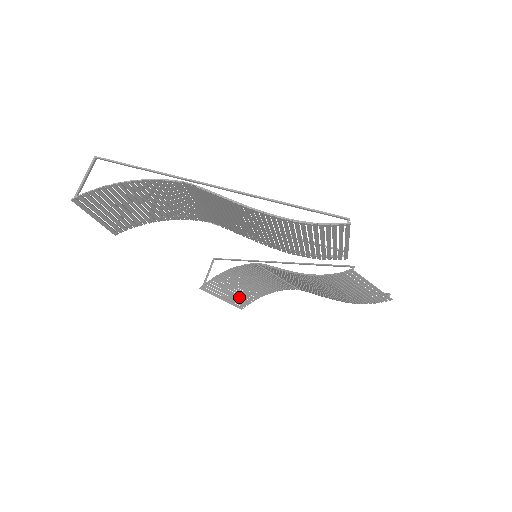
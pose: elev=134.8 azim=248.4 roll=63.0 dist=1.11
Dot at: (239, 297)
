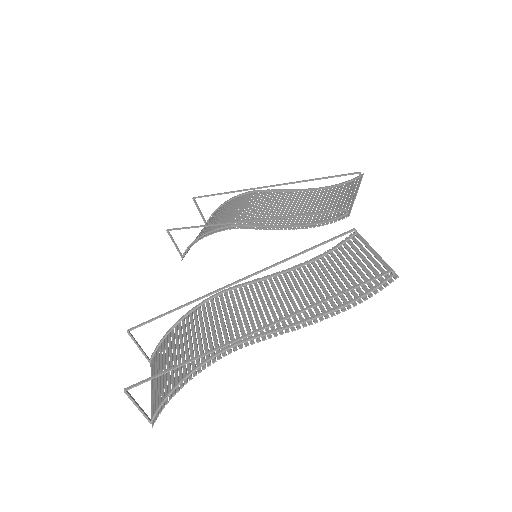
Dot at: occluded
